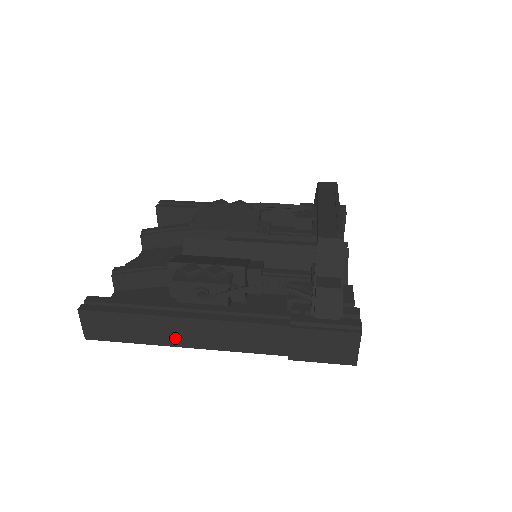
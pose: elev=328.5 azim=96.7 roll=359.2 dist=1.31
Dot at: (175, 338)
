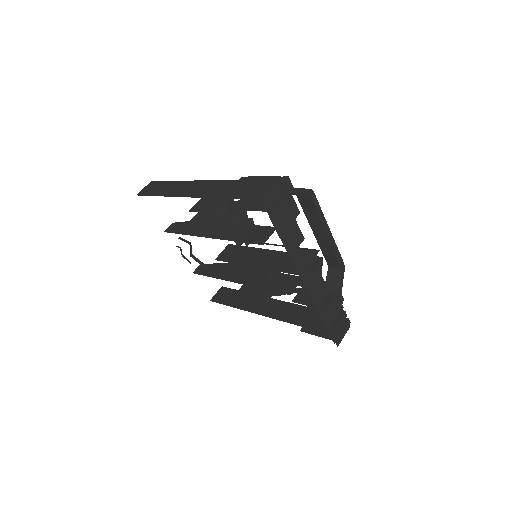
Dot at: (177, 192)
